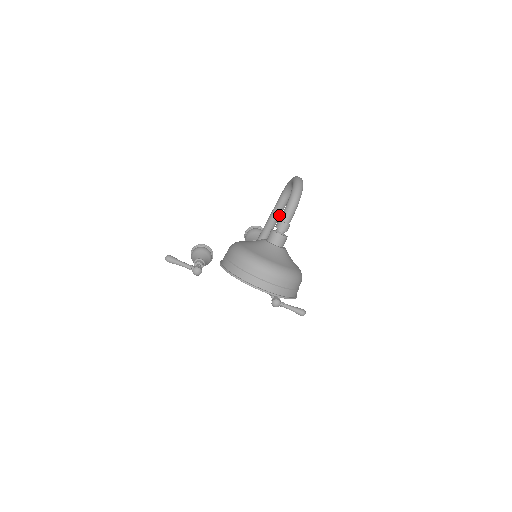
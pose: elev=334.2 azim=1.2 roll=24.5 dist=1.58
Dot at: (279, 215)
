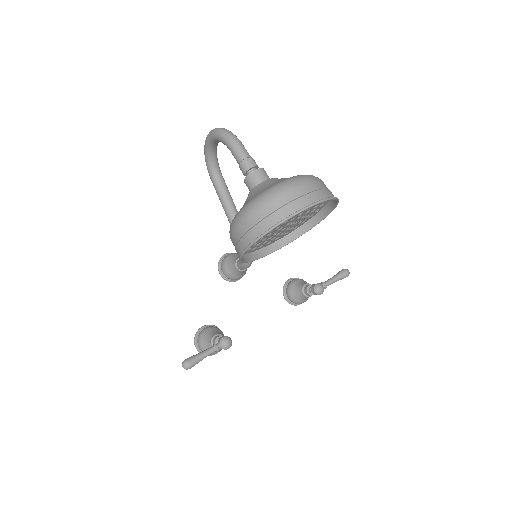
Dot at: (231, 198)
